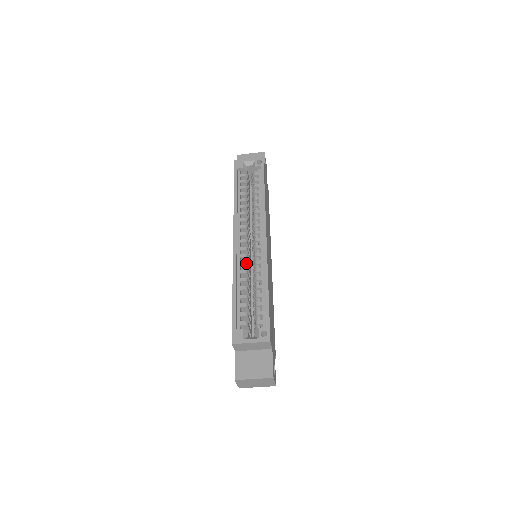
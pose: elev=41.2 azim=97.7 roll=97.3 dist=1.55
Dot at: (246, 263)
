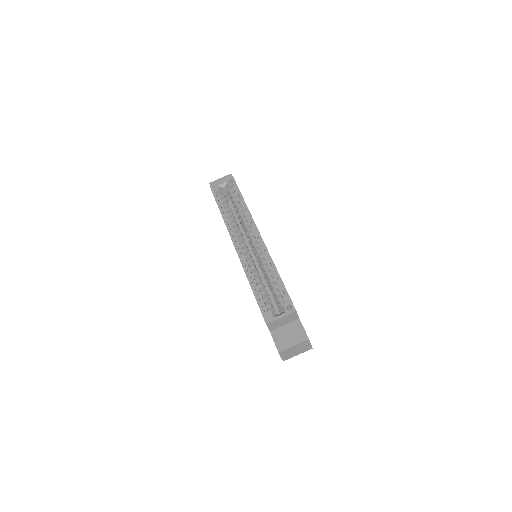
Dot at: (252, 261)
